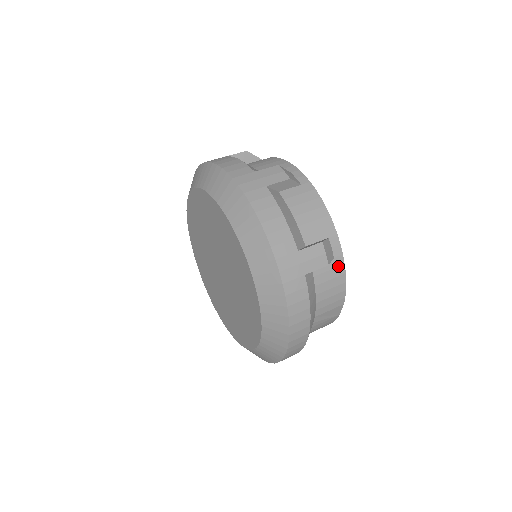
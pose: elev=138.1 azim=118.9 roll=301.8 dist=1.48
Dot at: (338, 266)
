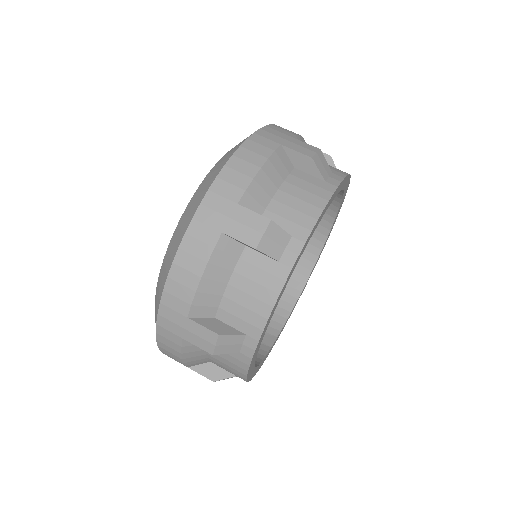
Dot at: occluded
